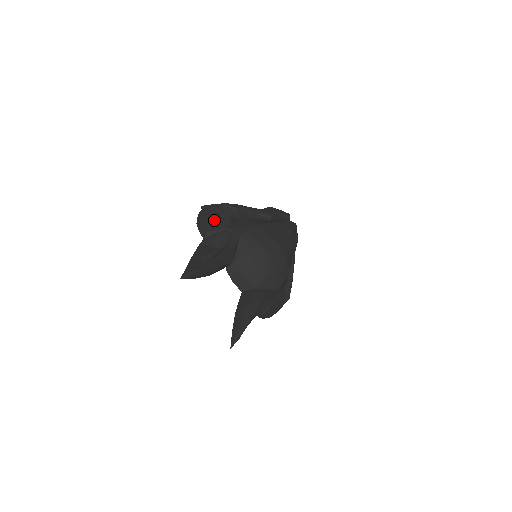
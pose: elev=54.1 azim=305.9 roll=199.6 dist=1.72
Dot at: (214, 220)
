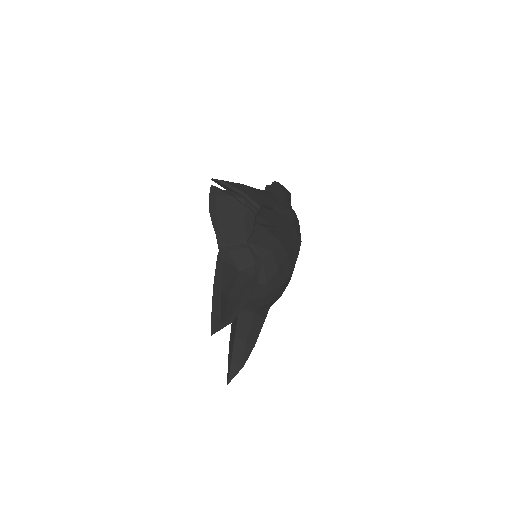
Dot at: (235, 222)
